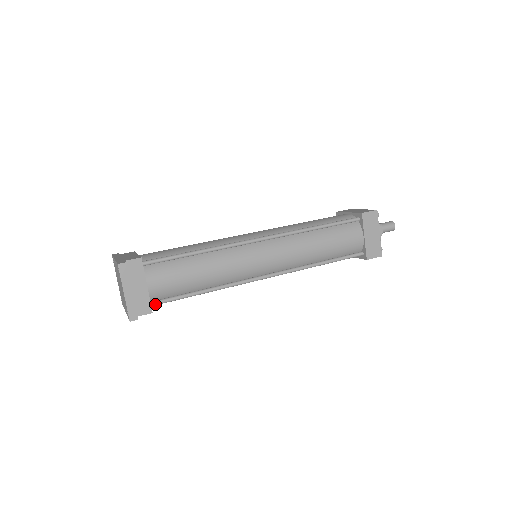
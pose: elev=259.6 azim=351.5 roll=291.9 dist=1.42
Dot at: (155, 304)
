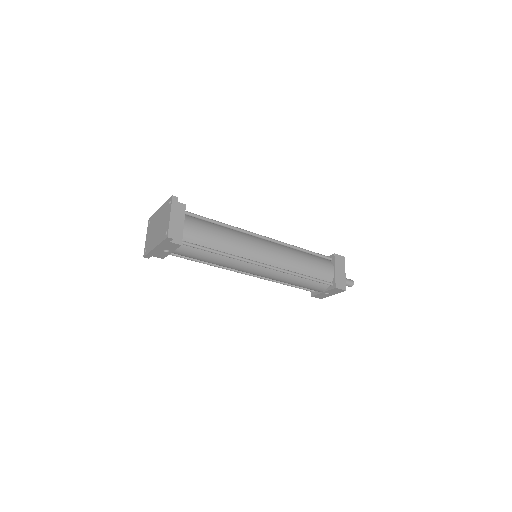
Dot at: (184, 242)
